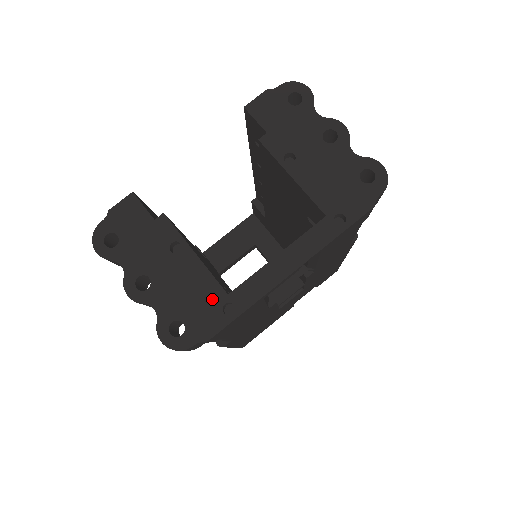
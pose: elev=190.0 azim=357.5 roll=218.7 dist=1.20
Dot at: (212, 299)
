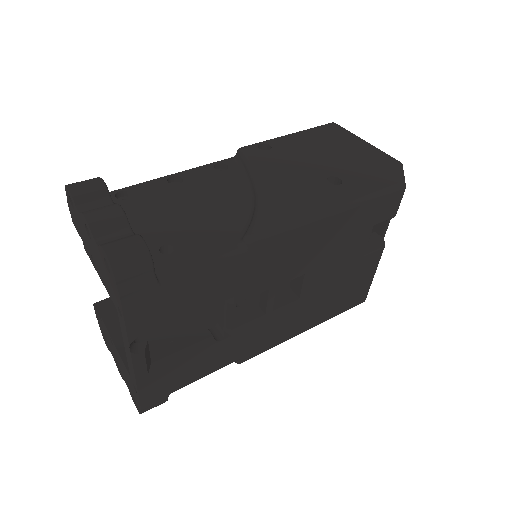
Dot at: (130, 380)
